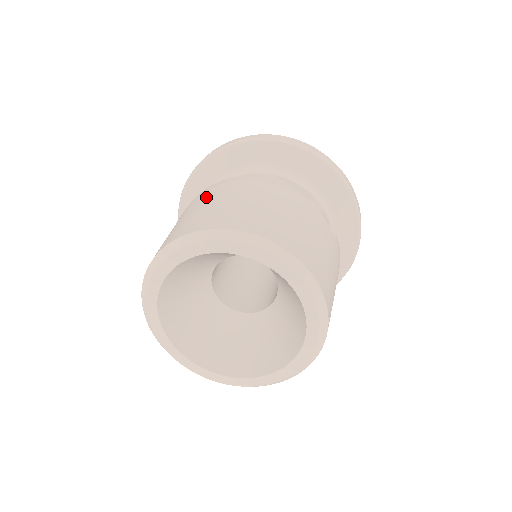
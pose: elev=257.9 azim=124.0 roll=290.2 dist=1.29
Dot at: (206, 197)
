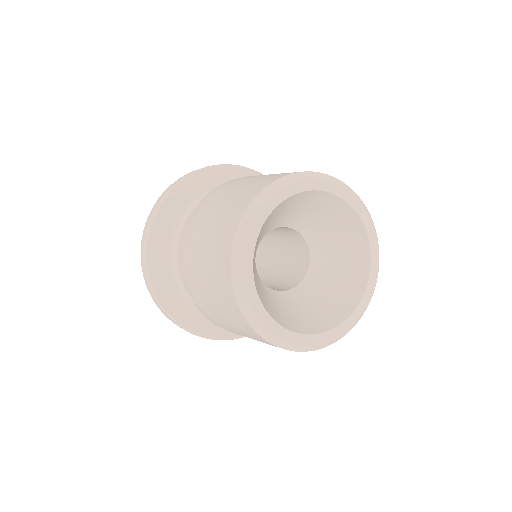
Dot at: occluded
